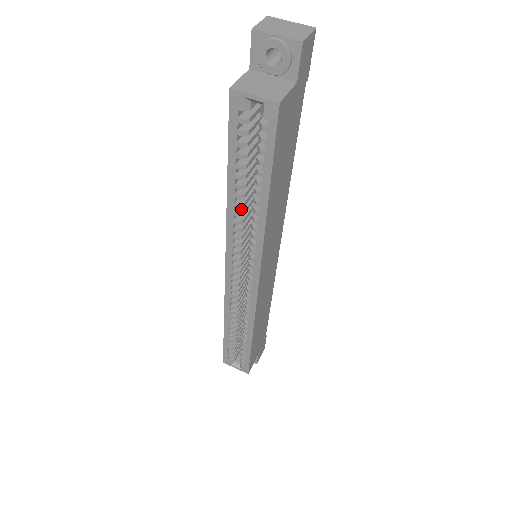
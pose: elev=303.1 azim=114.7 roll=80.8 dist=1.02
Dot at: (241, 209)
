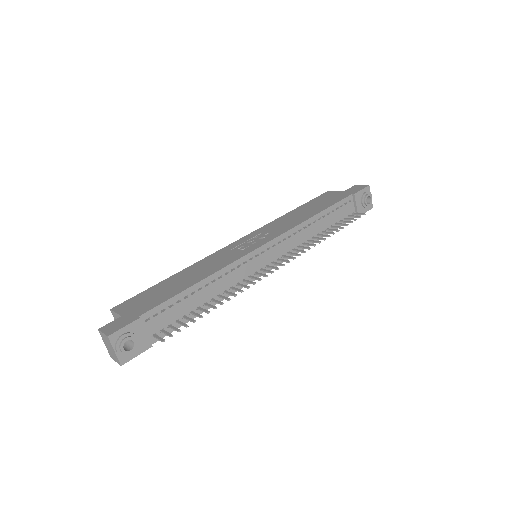
Dot at: occluded
